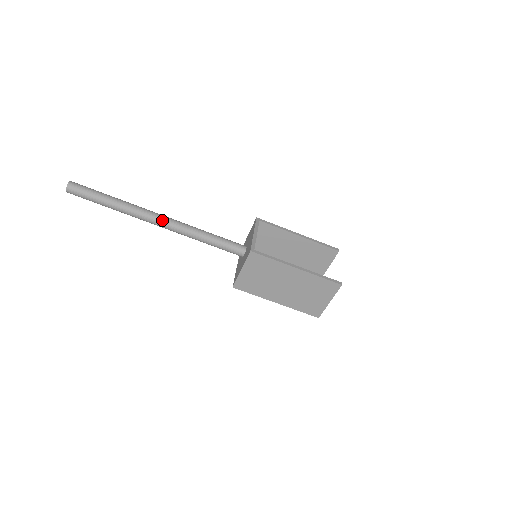
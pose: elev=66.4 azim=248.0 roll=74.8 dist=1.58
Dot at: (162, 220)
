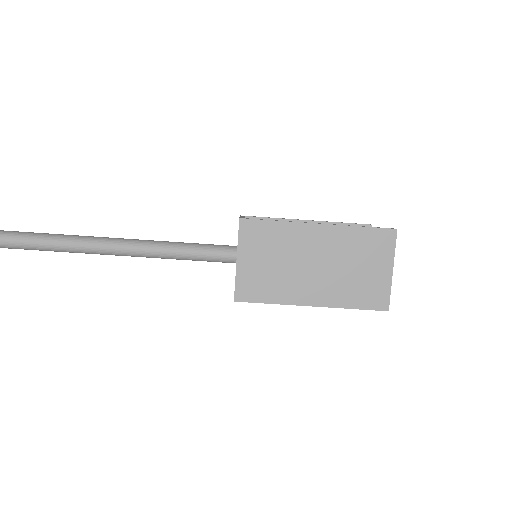
Dot at: (103, 240)
